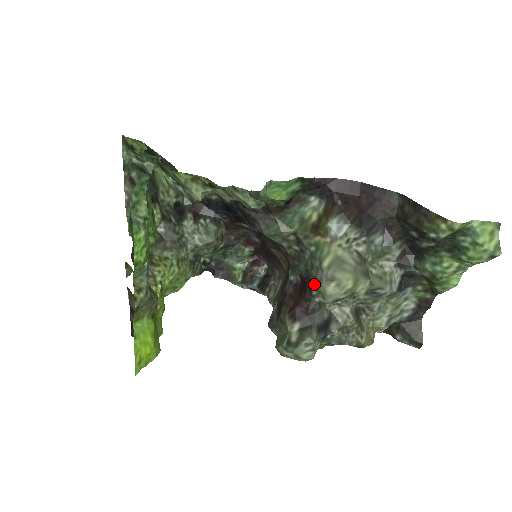
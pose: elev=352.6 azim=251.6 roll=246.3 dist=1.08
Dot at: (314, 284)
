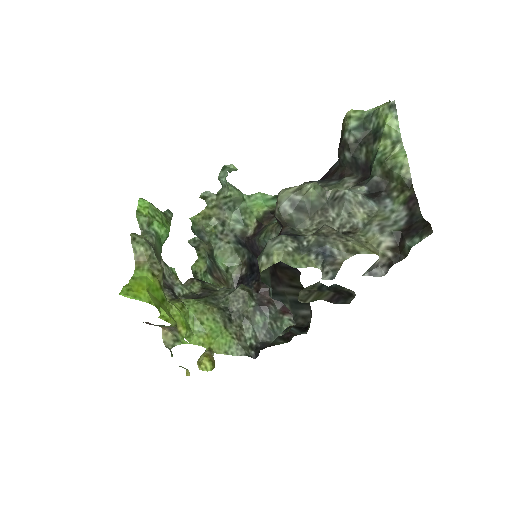
Dot at: occluded
